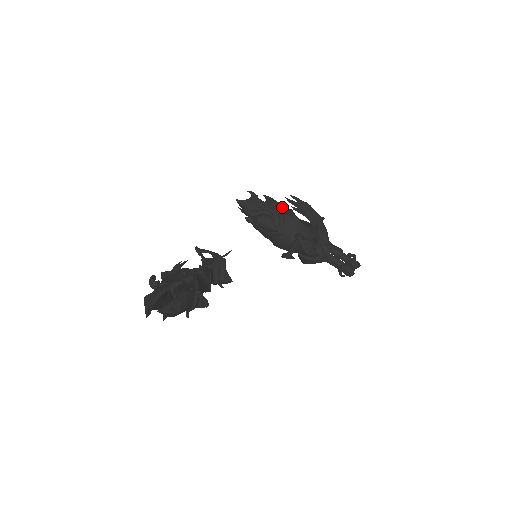
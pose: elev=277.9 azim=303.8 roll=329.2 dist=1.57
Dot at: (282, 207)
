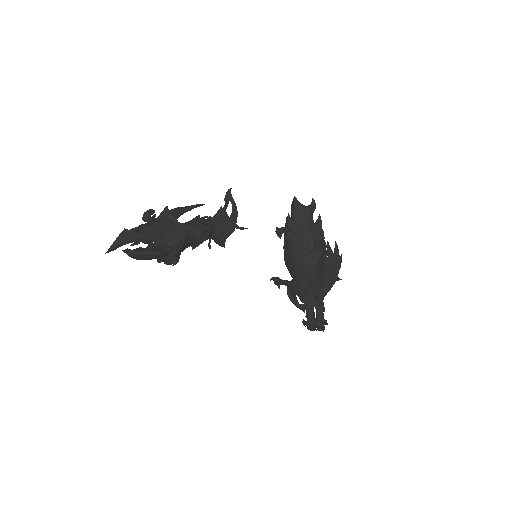
Dot at: (320, 241)
